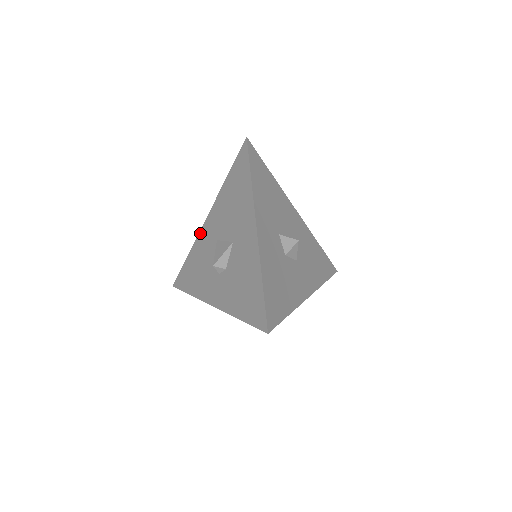
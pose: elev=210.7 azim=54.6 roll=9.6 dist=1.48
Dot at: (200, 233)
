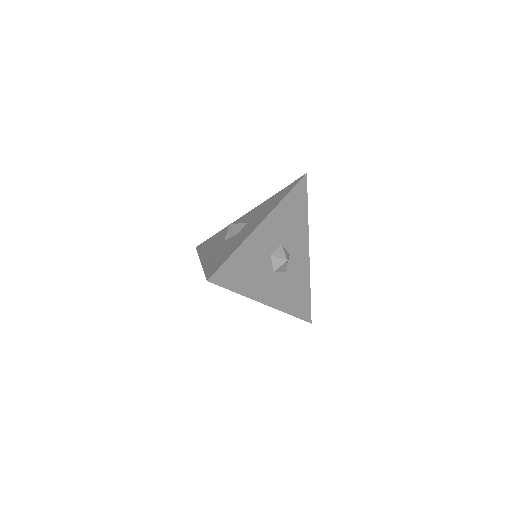
Dot at: occluded
